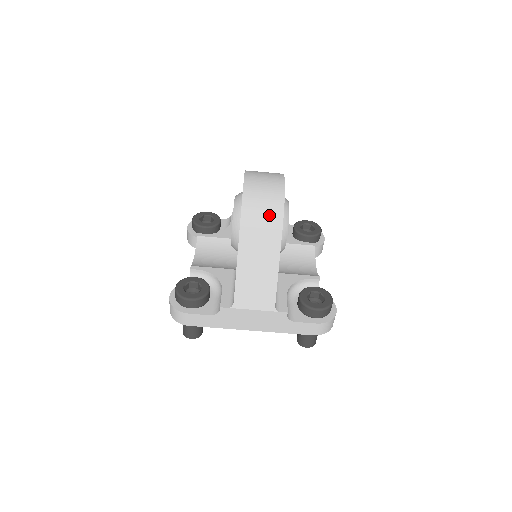
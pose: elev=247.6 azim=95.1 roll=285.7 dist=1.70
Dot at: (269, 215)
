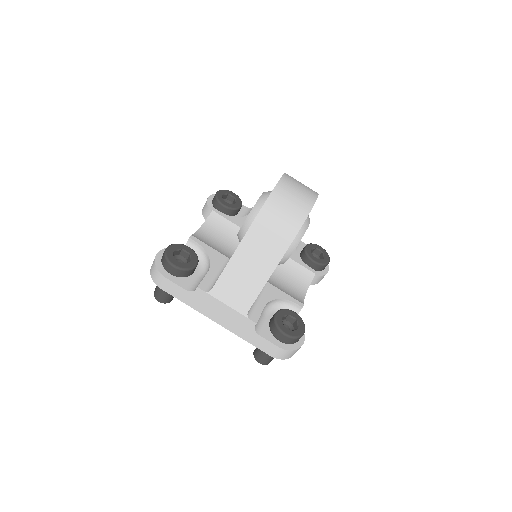
Dot at: (285, 226)
